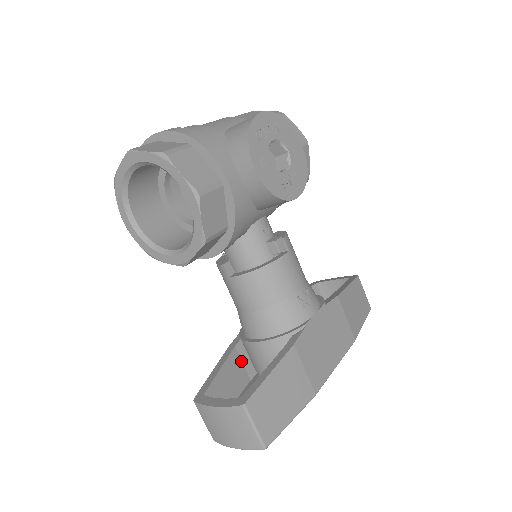
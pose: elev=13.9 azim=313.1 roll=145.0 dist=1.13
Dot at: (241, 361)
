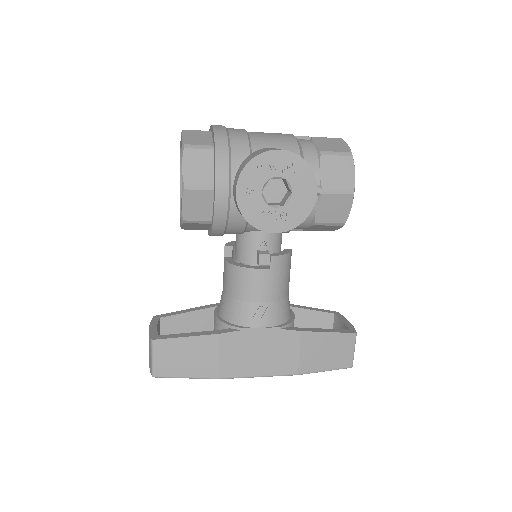
Dot at: (213, 319)
